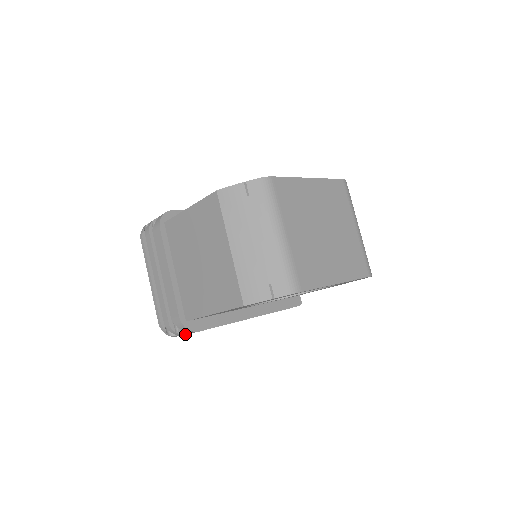
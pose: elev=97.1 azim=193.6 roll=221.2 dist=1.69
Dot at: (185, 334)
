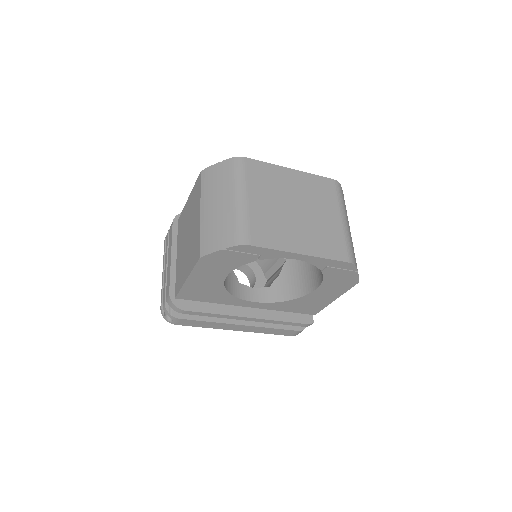
Dot at: (179, 318)
